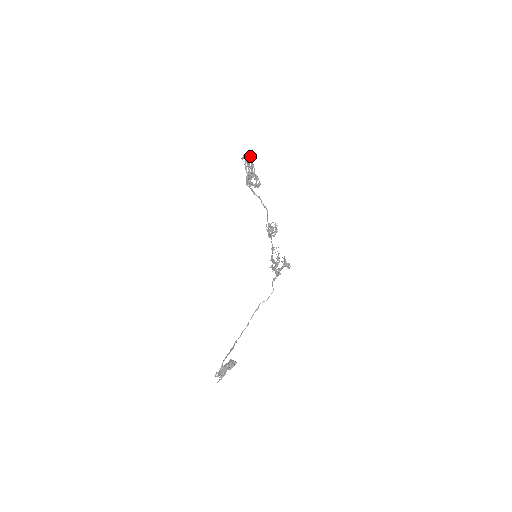
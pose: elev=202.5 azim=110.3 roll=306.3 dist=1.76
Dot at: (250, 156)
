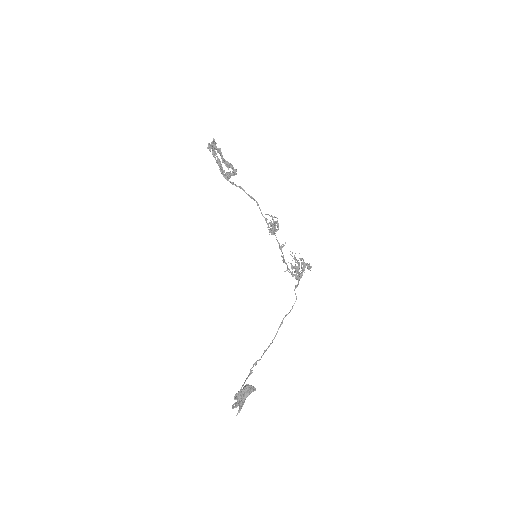
Dot at: (214, 143)
